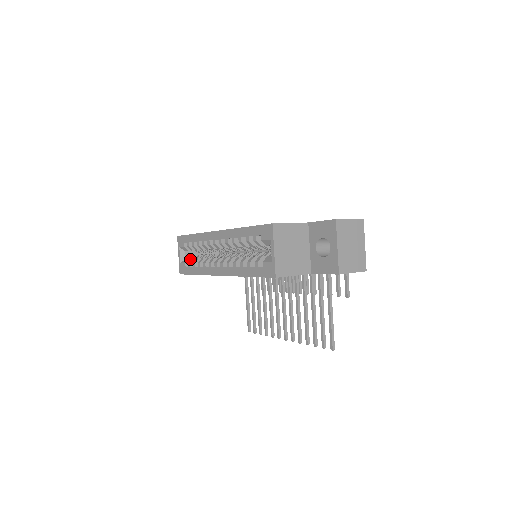
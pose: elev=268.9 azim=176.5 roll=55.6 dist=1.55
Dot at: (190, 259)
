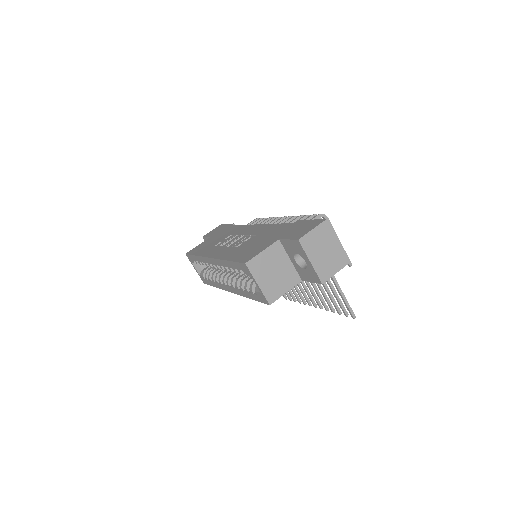
Dot at: (205, 270)
